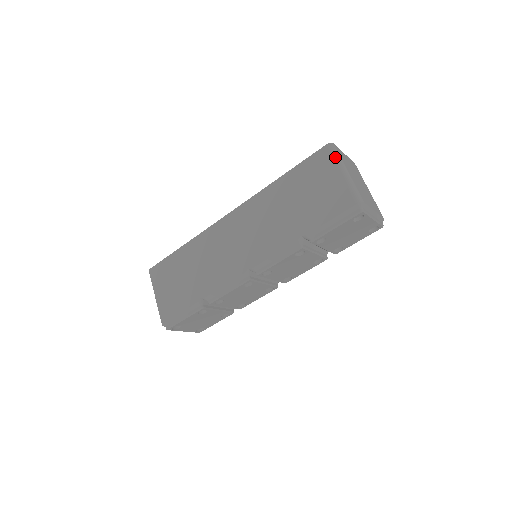
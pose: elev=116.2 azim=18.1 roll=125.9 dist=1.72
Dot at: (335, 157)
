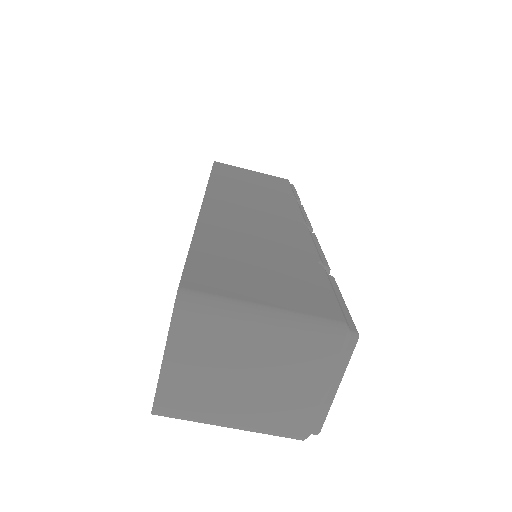
Dot at: (189, 420)
